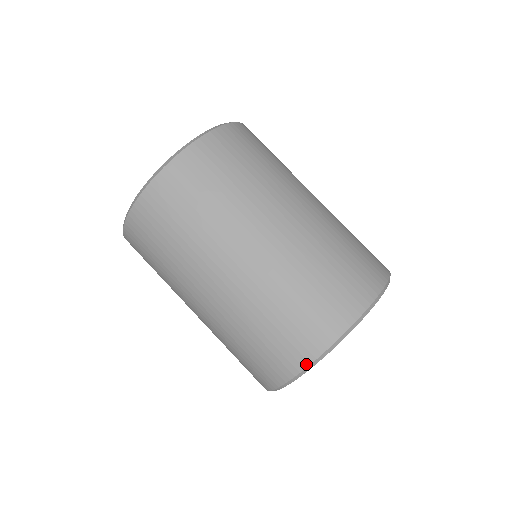
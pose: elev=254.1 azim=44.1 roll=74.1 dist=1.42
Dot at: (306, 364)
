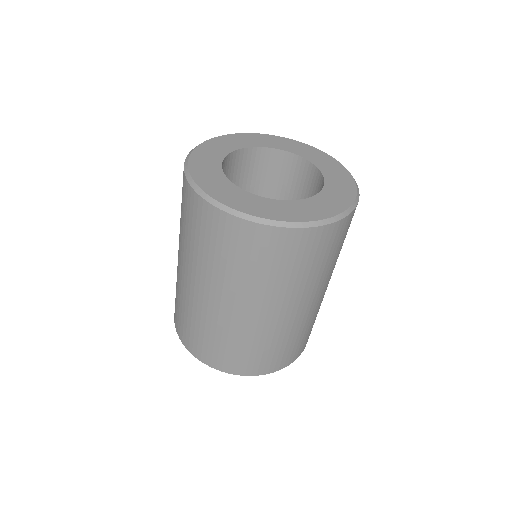
Dot at: (225, 371)
